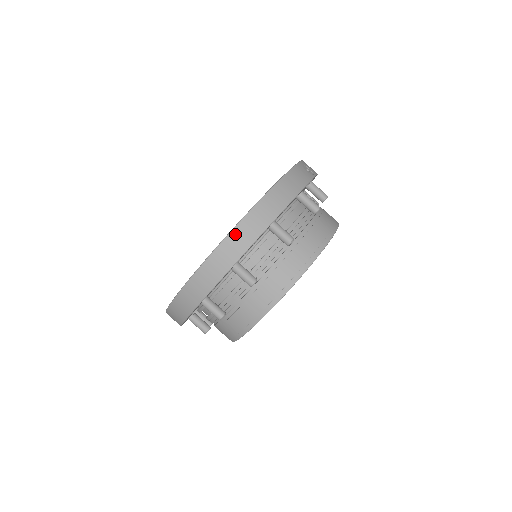
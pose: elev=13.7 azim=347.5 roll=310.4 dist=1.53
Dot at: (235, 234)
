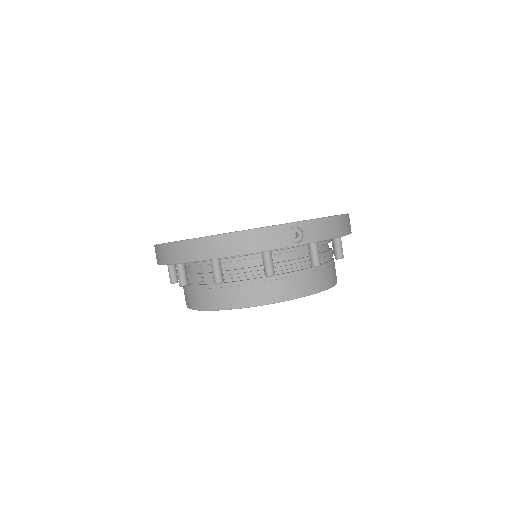
Dot at: (177, 246)
